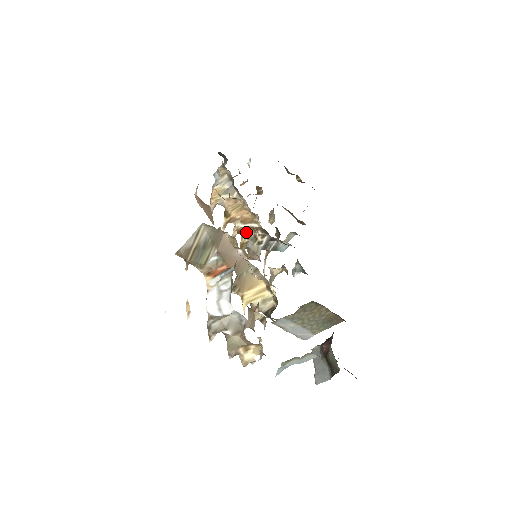
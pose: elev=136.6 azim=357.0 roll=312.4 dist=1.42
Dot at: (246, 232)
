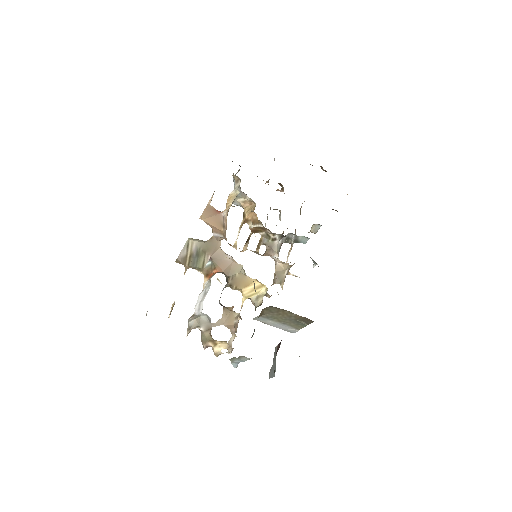
Dot at: (259, 231)
